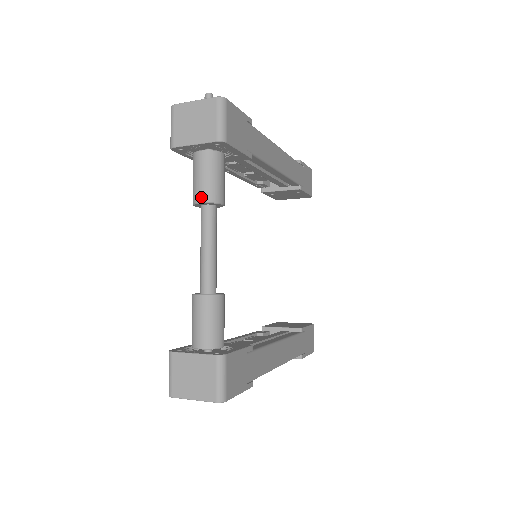
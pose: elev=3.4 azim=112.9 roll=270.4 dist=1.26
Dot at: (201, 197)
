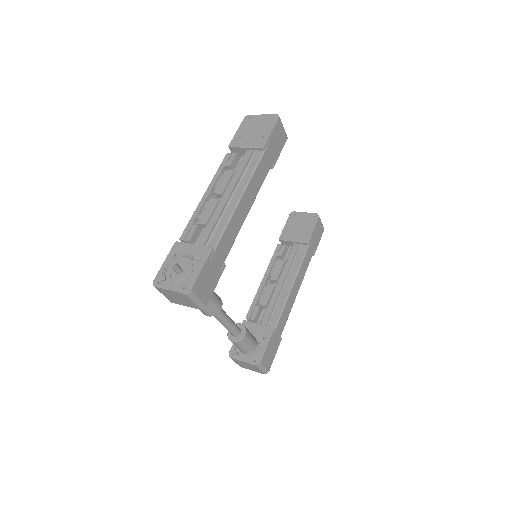
Dot at: (206, 315)
